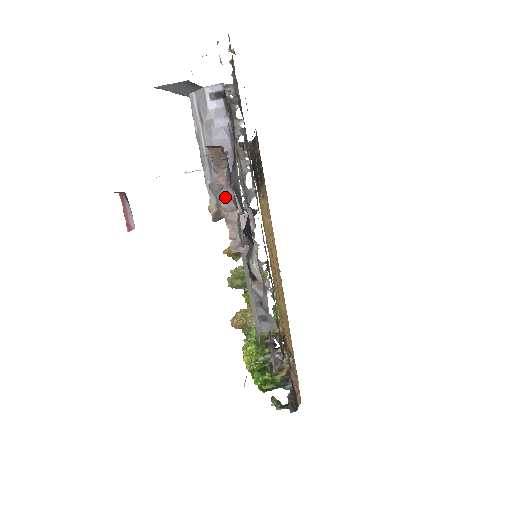
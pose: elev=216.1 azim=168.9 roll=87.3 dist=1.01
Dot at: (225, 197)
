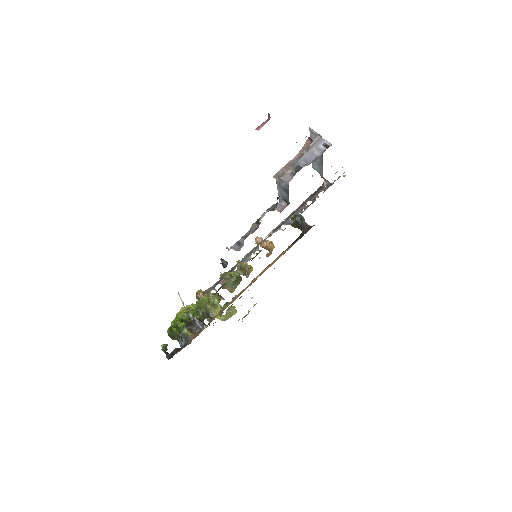
Dot at: (293, 160)
